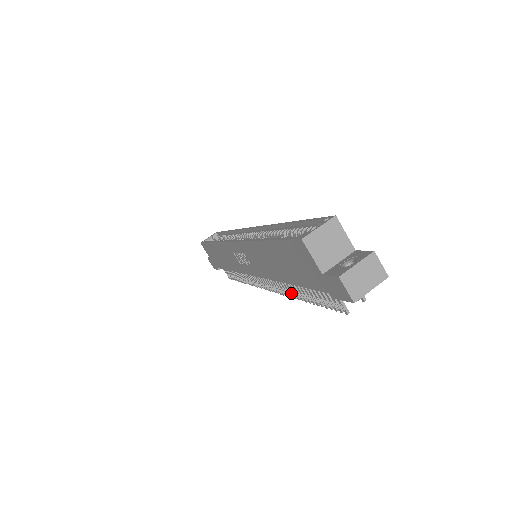
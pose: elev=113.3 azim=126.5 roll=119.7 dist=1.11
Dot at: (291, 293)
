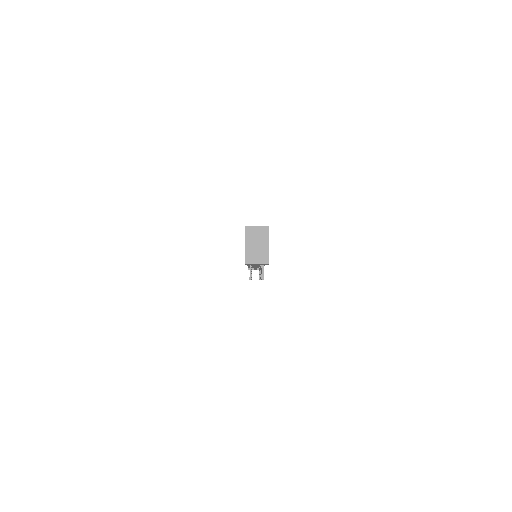
Dot at: occluded
